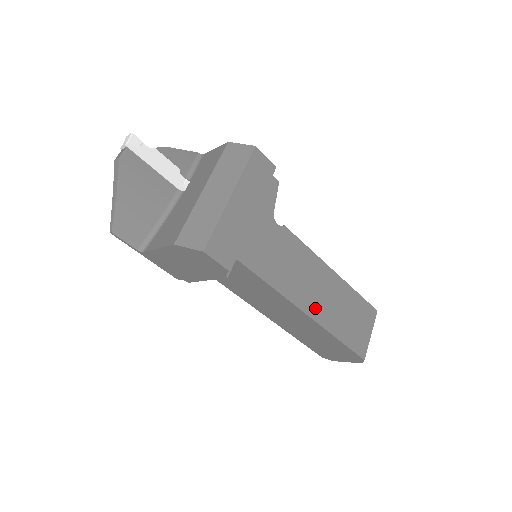
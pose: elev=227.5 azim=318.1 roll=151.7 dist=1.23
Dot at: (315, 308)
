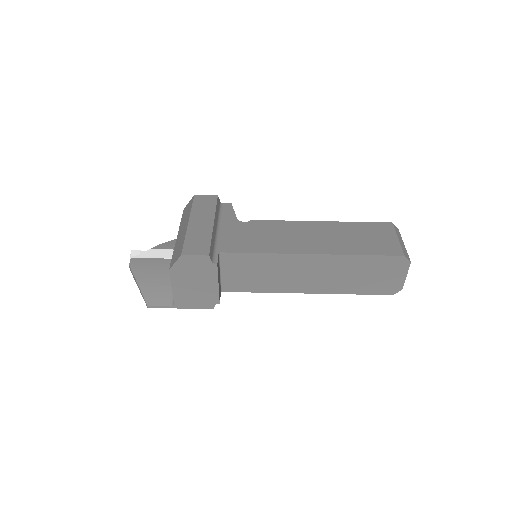
Dot at: (316, 247)
